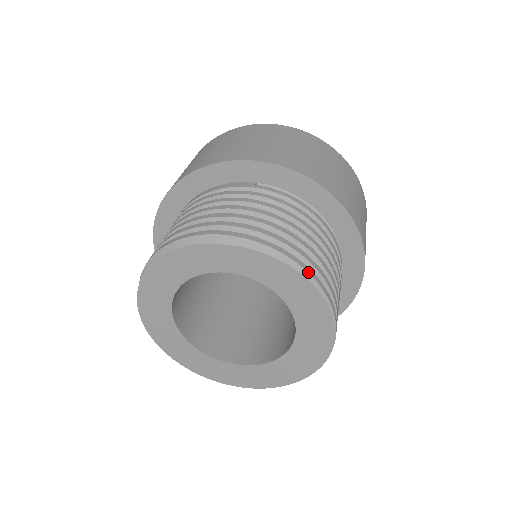
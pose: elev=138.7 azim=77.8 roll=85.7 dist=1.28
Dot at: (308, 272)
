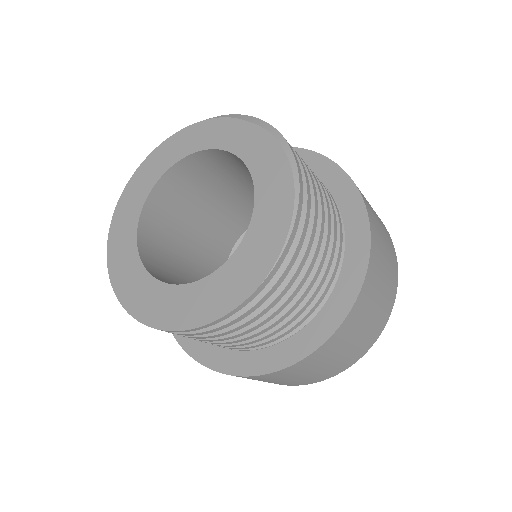
Dot at: (297, 163)
